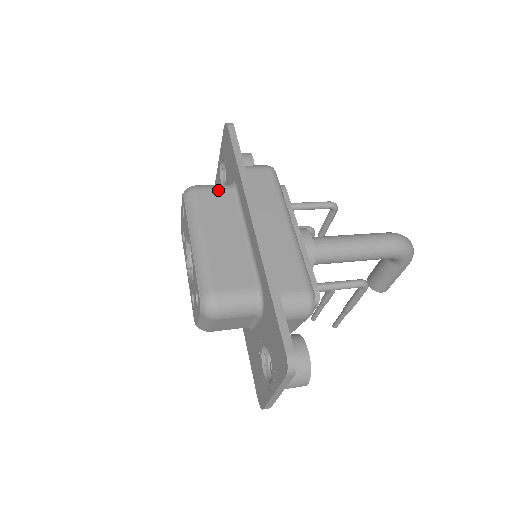
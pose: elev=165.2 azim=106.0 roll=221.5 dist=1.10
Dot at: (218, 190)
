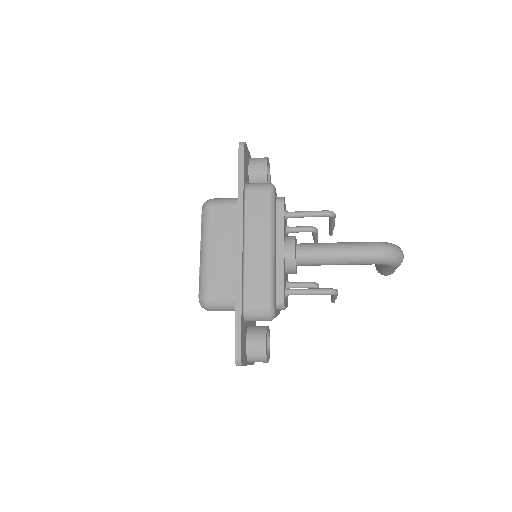
Dot at: (226, 207)
